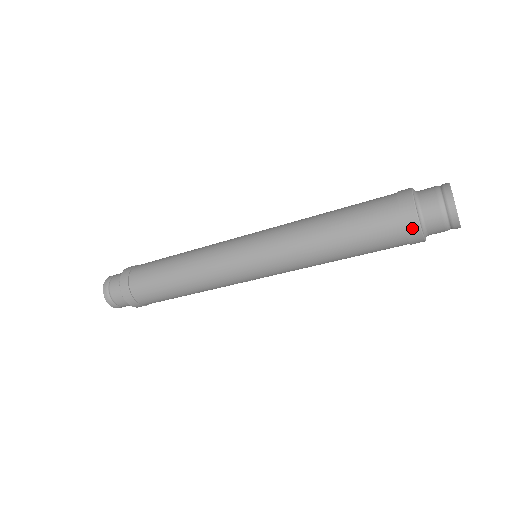
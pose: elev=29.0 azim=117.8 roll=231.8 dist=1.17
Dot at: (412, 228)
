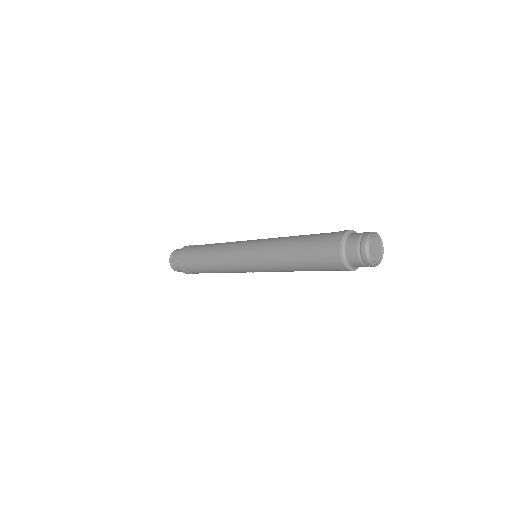
Dot at: (337, 258)
